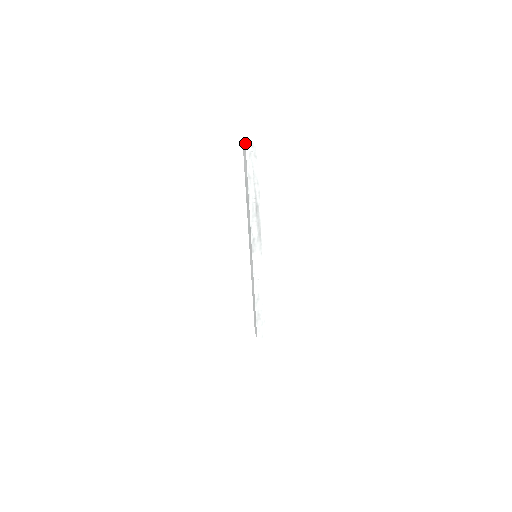
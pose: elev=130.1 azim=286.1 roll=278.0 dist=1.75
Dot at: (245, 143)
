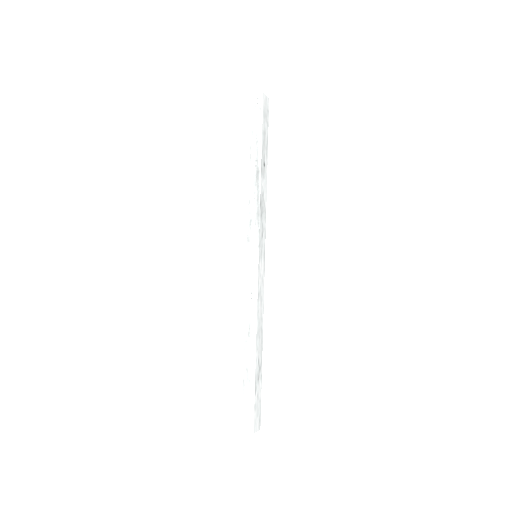
Dot at: (253, 96)
